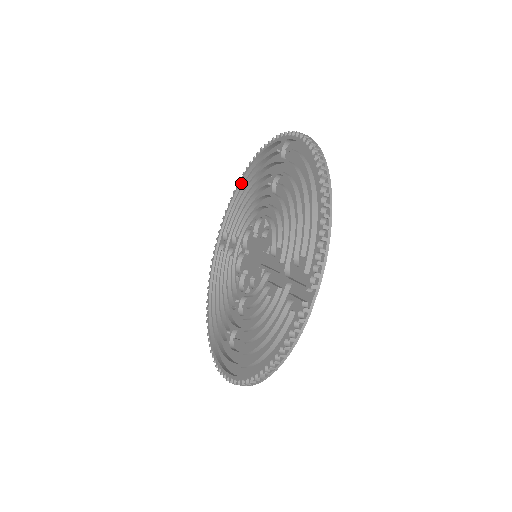
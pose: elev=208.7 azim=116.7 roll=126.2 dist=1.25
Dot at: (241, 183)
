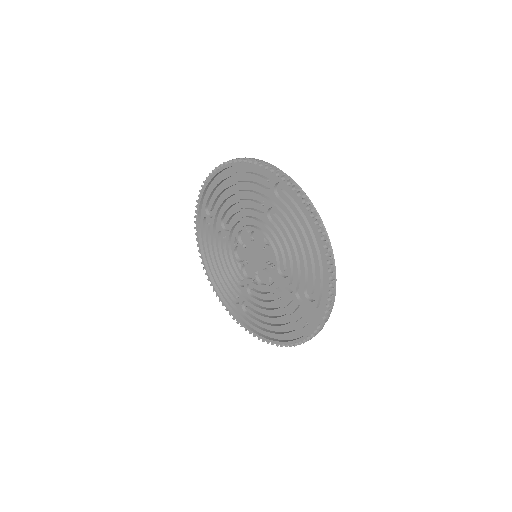
Dot at: (218, 173)
